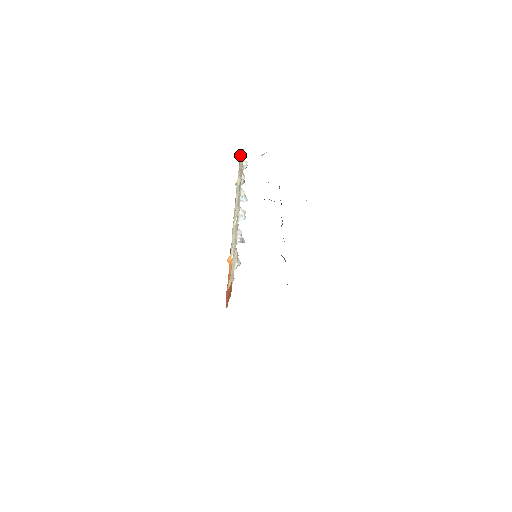
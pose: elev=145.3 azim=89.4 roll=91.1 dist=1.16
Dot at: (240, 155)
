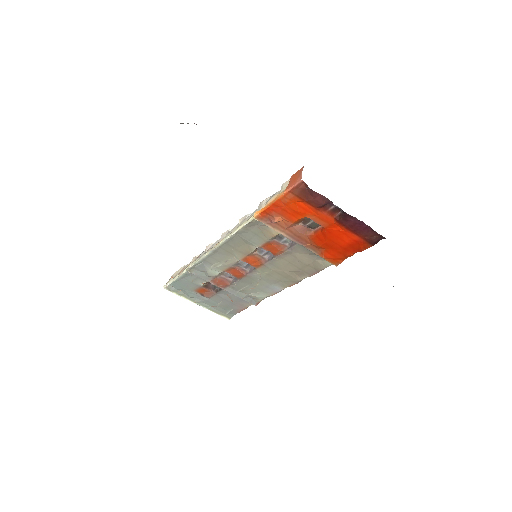
Dot at: (168, 281)
